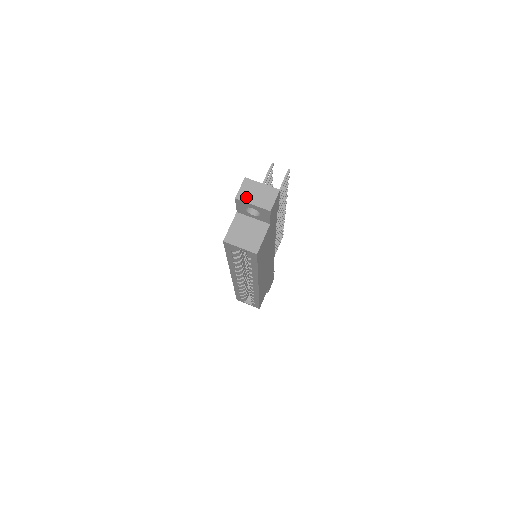
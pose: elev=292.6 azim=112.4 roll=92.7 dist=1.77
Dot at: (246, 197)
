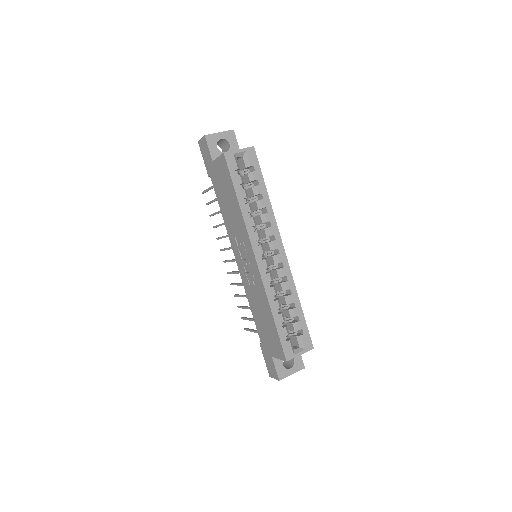
Dot at: (211, 135)
